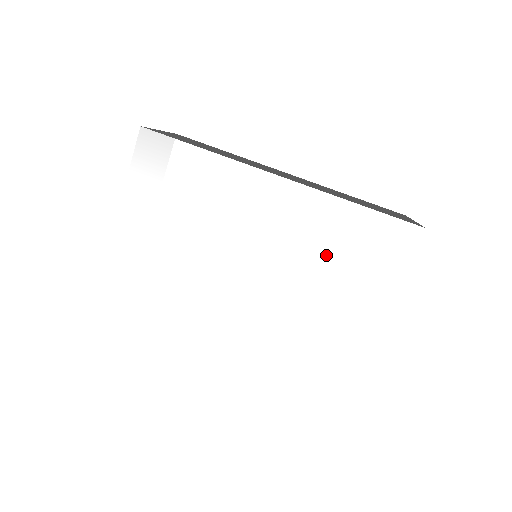
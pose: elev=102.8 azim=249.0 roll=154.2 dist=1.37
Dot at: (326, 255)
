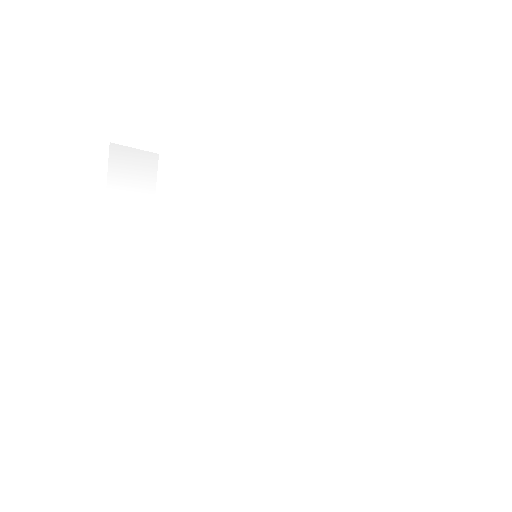
Dot at: (323, 232)
